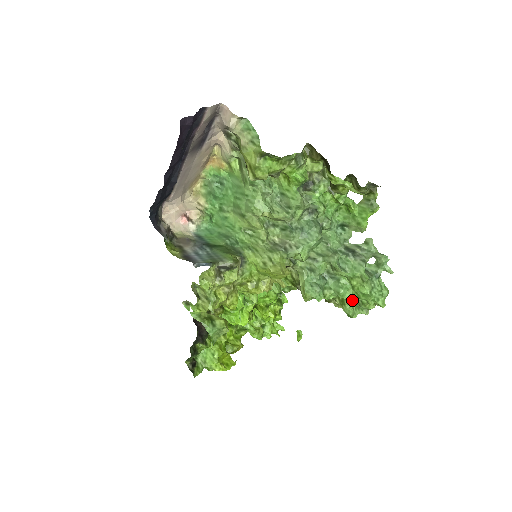
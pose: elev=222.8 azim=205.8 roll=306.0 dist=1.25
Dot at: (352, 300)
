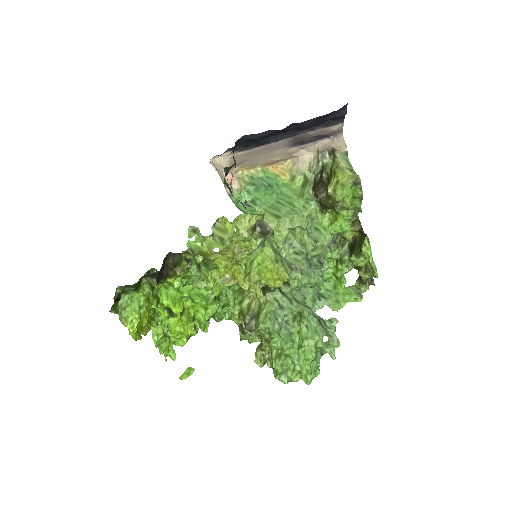
Dot at: (287, 360)
